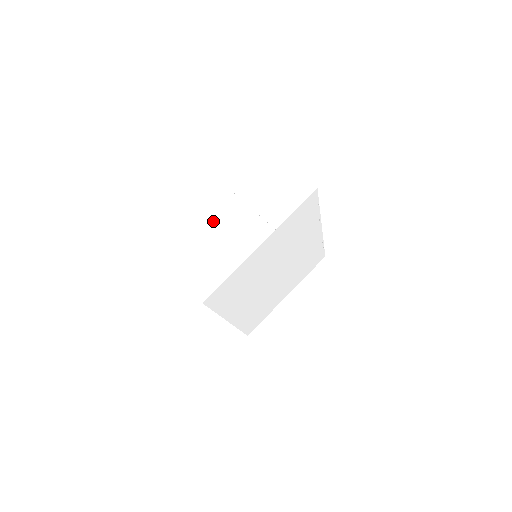
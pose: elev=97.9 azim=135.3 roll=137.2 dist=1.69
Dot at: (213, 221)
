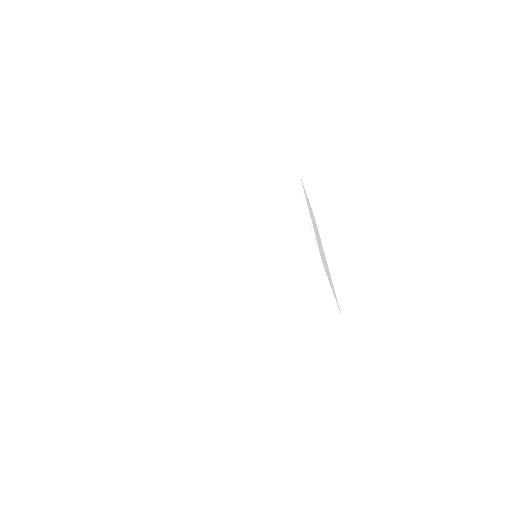
Dot at: (237, 305)
